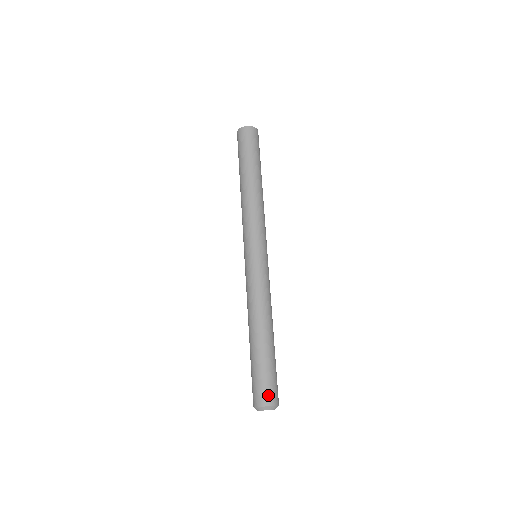
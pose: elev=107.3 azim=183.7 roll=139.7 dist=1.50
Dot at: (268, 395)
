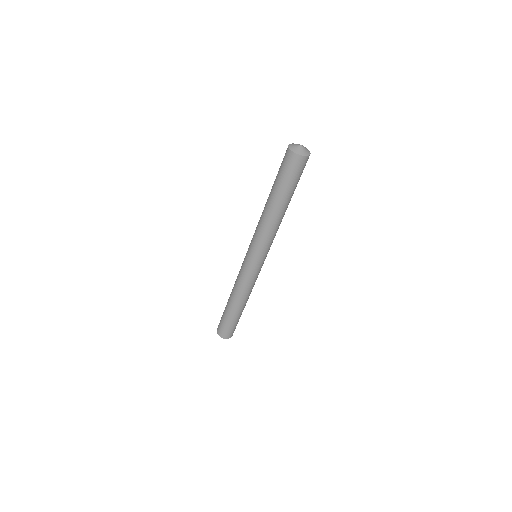
Dot at: (223, 333)
